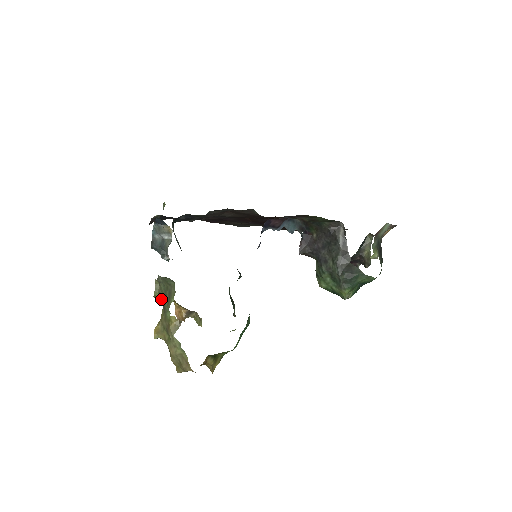
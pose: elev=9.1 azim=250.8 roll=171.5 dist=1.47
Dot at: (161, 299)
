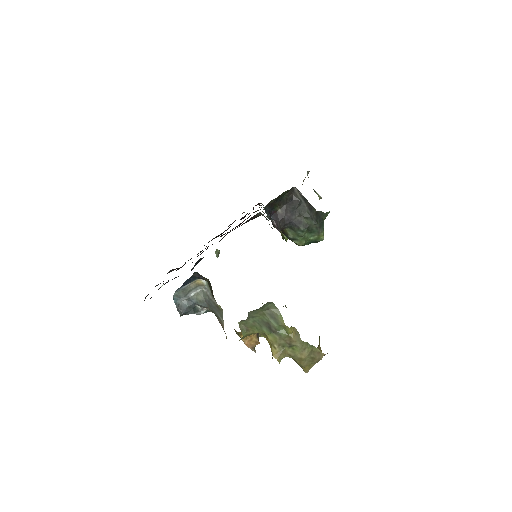
Dot at: occluded
